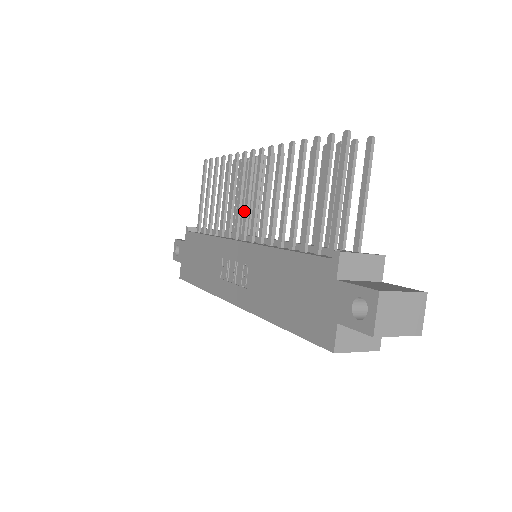
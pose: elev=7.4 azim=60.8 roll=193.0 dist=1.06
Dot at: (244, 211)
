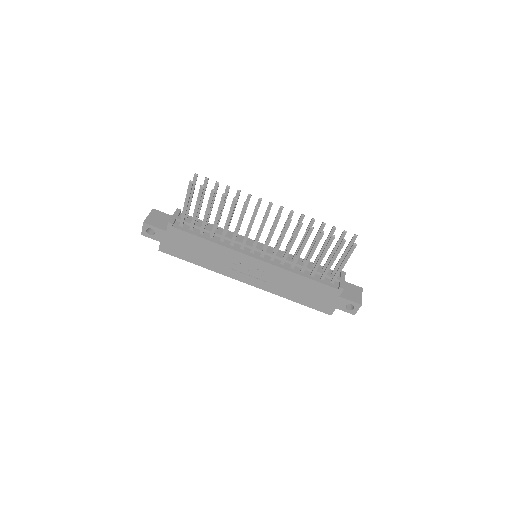
Dot at: (256, 240)
